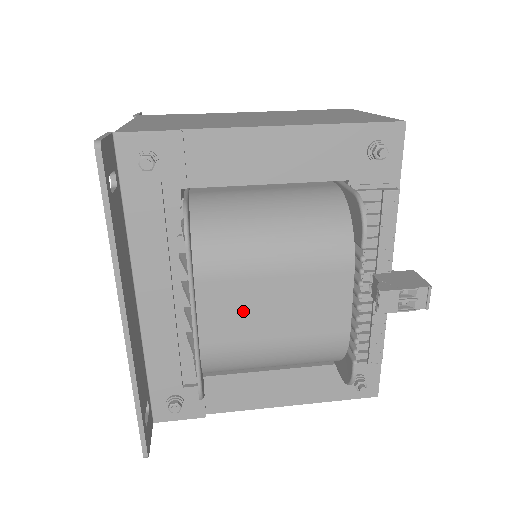
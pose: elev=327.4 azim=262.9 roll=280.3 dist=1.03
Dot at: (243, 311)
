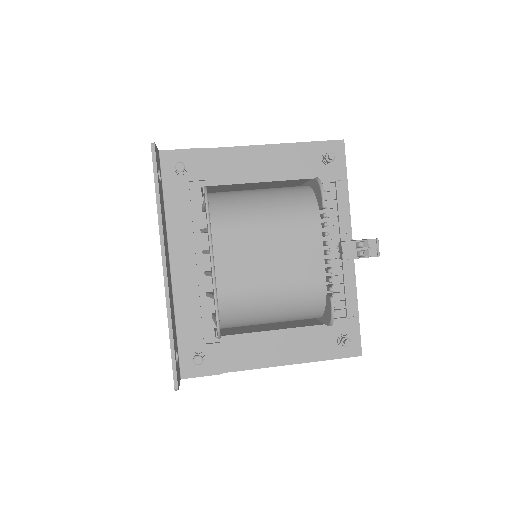
Dot at: (246, 260)
